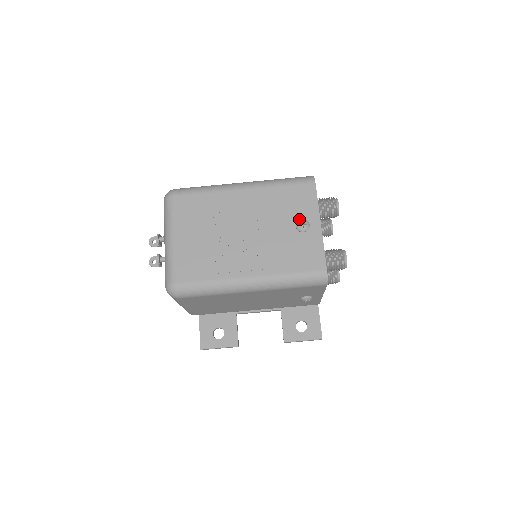
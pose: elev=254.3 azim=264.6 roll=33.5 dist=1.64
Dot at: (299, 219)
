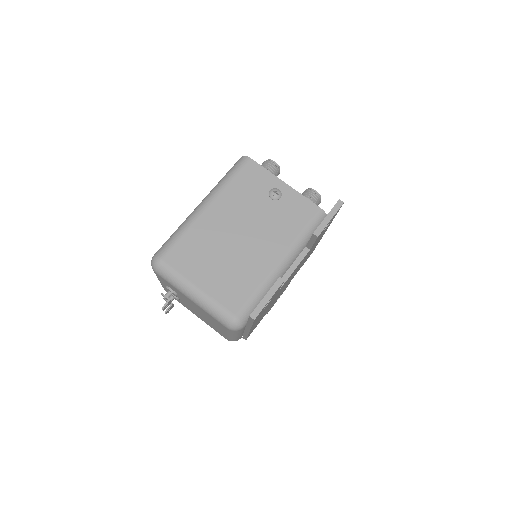
Dot at: occluded
